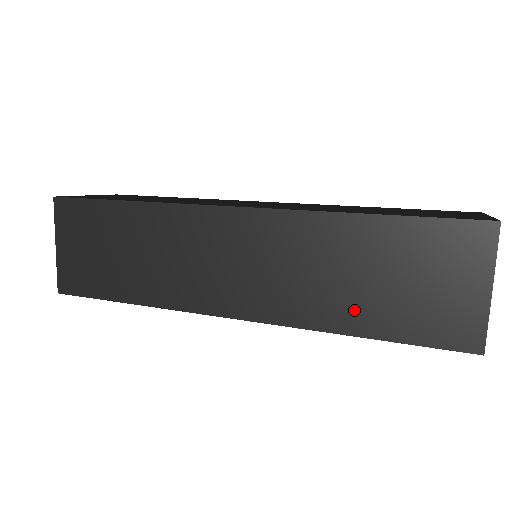
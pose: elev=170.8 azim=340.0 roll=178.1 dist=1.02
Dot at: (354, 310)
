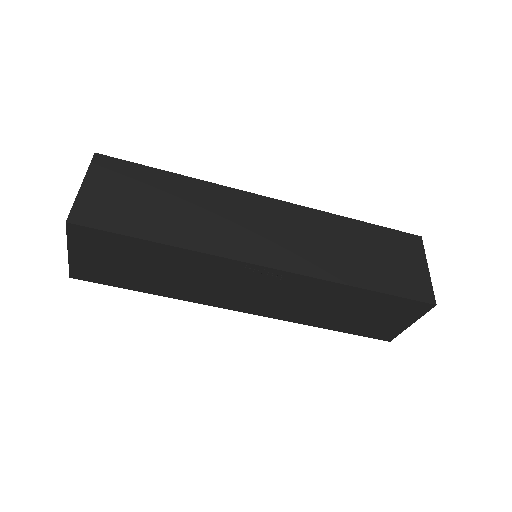
Dot at: (356, 271)
